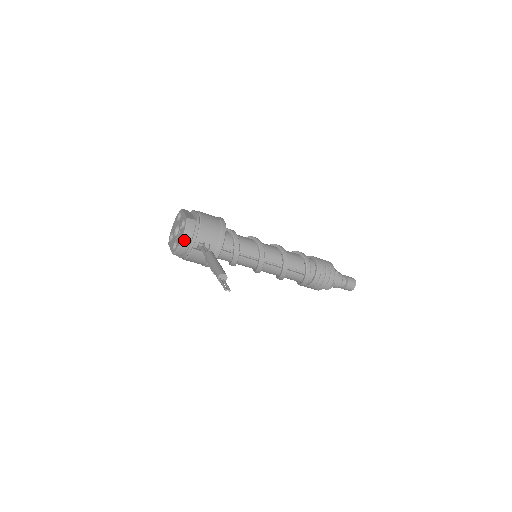
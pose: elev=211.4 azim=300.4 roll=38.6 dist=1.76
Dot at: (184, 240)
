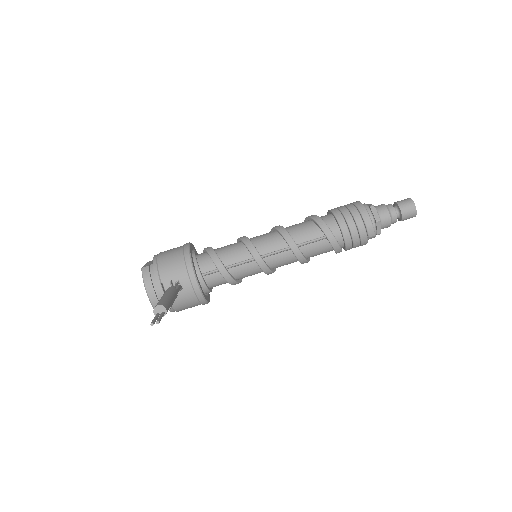
Dot at: (150, 293)
